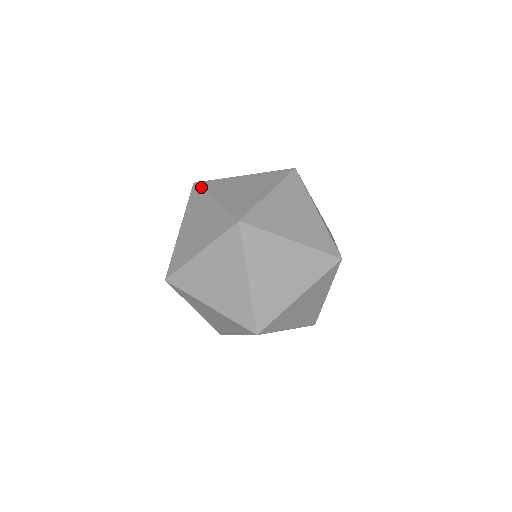
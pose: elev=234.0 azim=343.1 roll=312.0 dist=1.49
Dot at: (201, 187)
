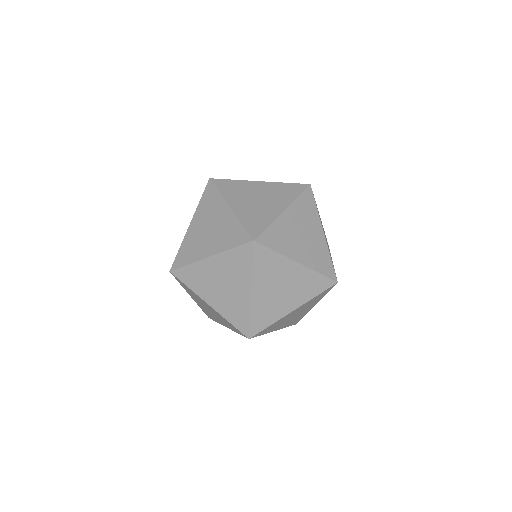
Dot at: occluded
